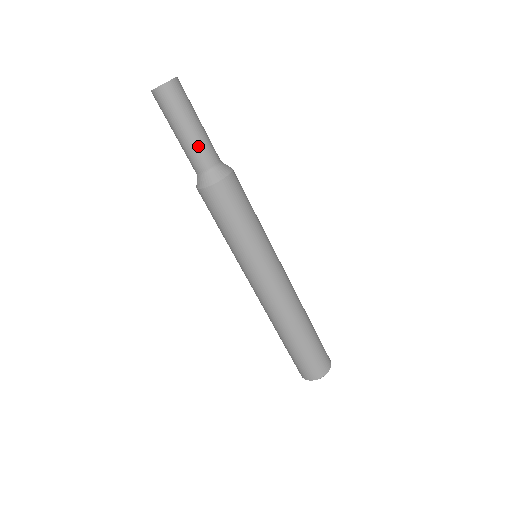
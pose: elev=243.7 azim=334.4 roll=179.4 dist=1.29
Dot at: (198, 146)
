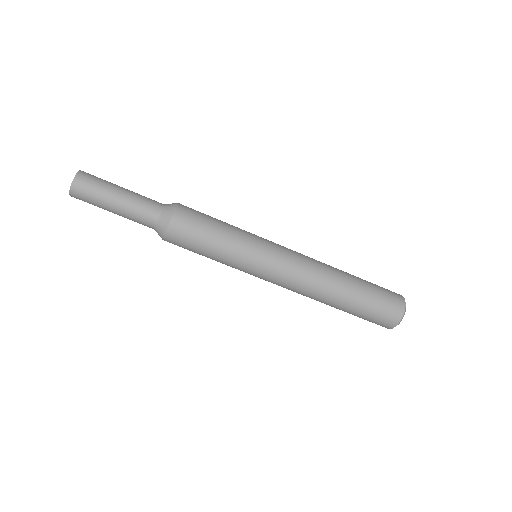
Dot at: (134, 207)
